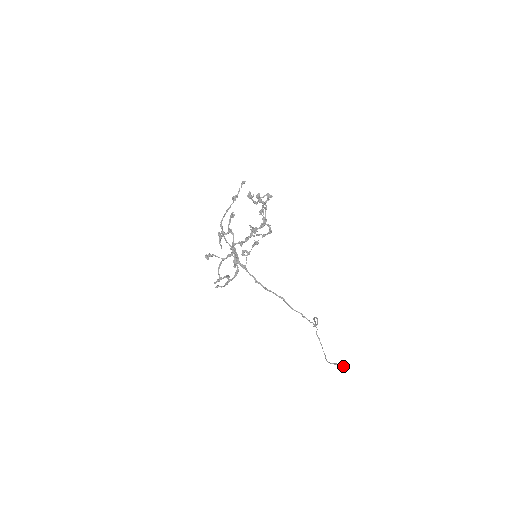
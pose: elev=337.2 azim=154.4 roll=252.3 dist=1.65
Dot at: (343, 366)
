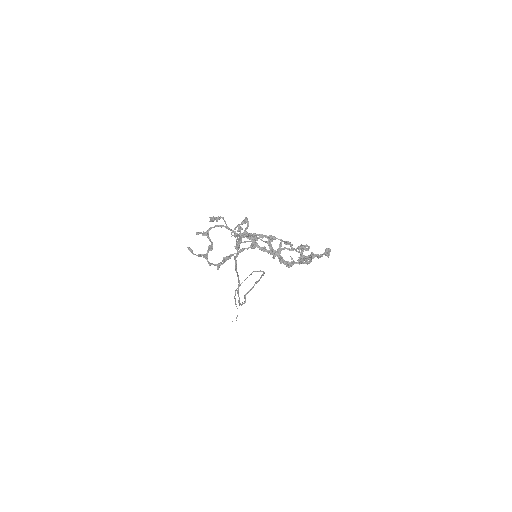
Dot at: occluded
